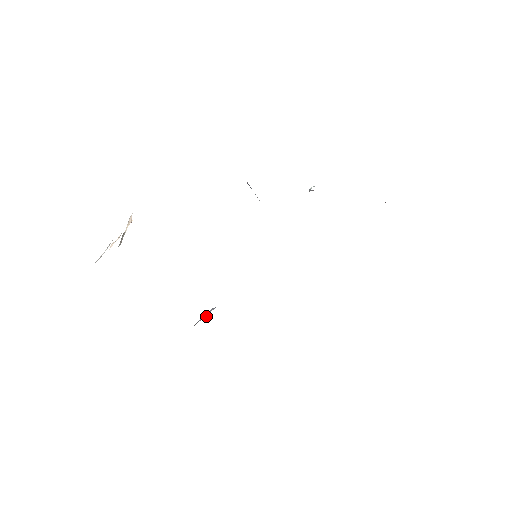
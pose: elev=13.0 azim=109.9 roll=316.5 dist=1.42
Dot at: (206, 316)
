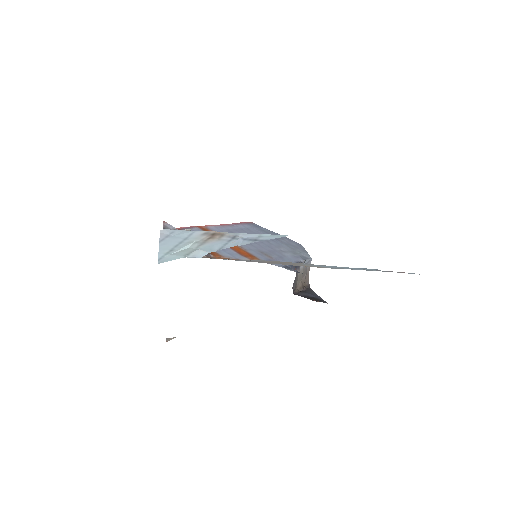
Dot at: (299, 276)
